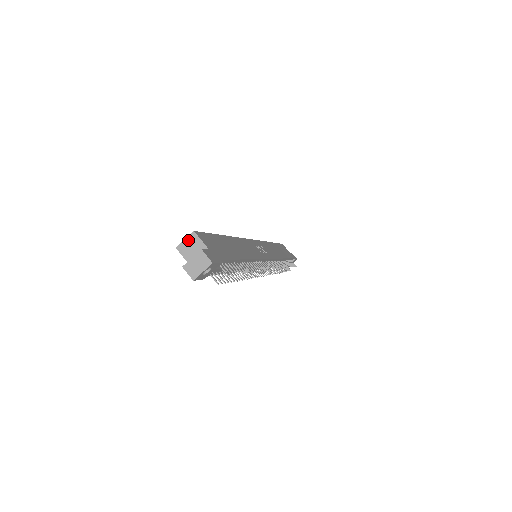
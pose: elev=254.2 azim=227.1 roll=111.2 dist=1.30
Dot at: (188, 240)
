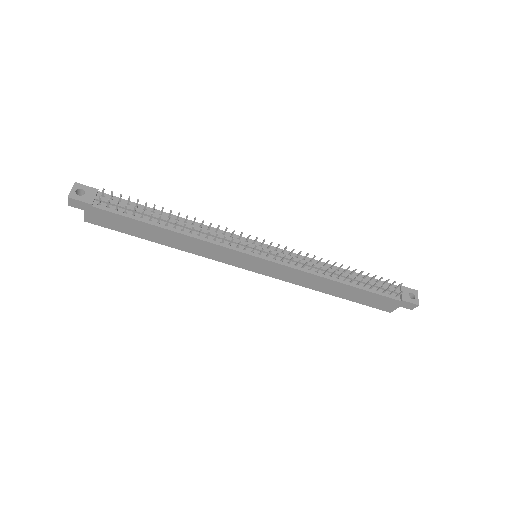
Dot at: occluded
